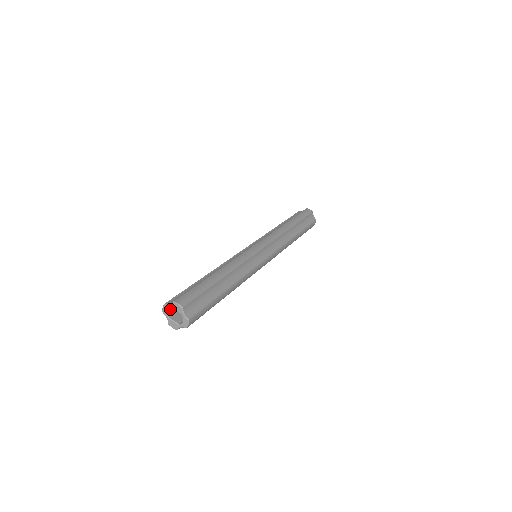
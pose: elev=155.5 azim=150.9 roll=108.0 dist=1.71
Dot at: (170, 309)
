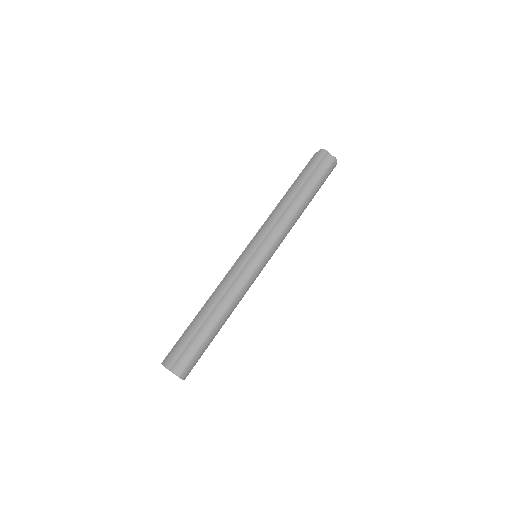
Dot at: occluded
